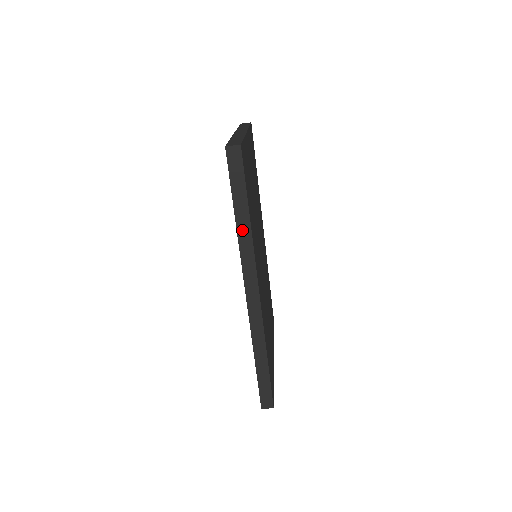
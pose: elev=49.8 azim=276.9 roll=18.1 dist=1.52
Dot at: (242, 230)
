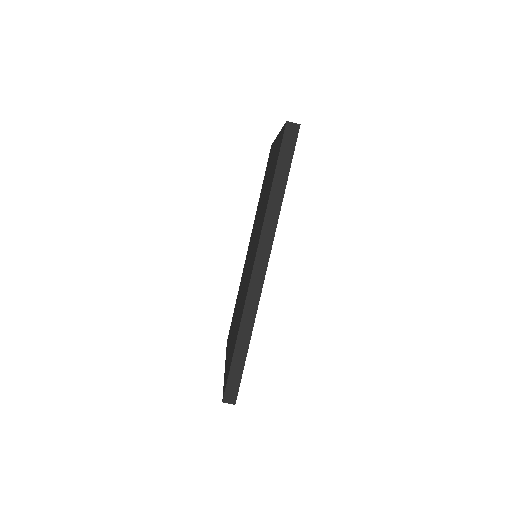
Dot at: (273, 202)
